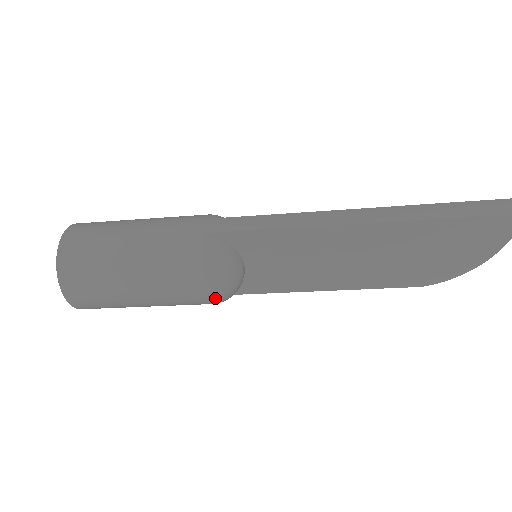
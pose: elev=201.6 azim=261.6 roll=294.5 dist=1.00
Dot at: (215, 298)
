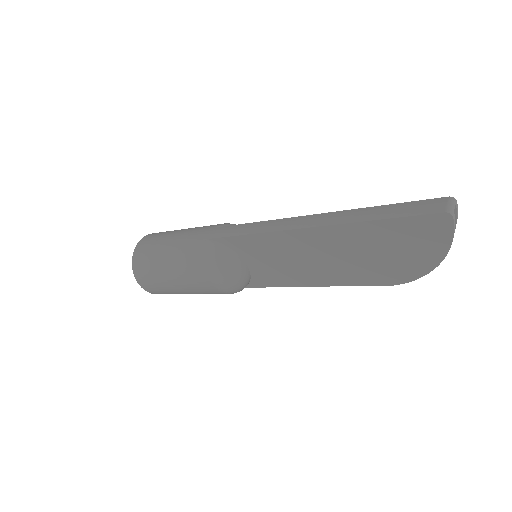
Dot at: (222, 289)
